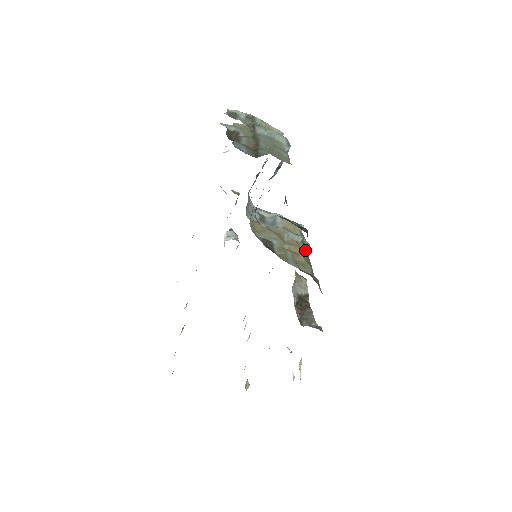
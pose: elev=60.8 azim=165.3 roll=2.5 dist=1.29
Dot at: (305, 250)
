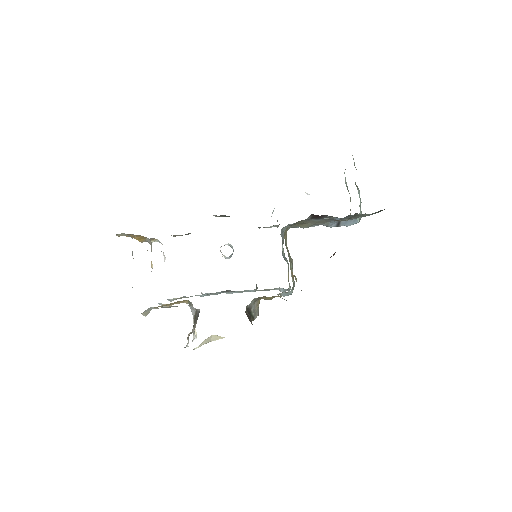
Dot at: occluded
